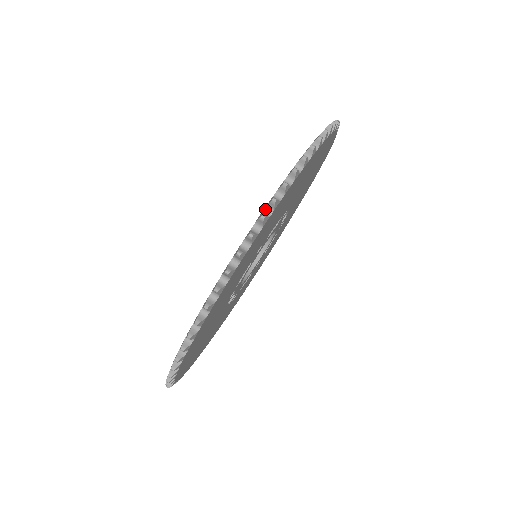
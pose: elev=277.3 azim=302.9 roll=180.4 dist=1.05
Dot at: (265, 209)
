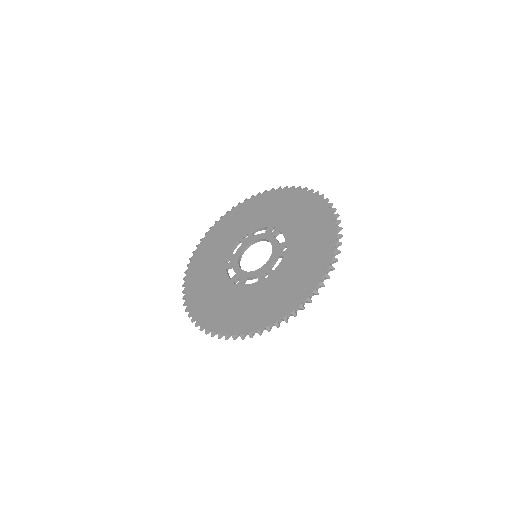
Dot at: (211, 330)
